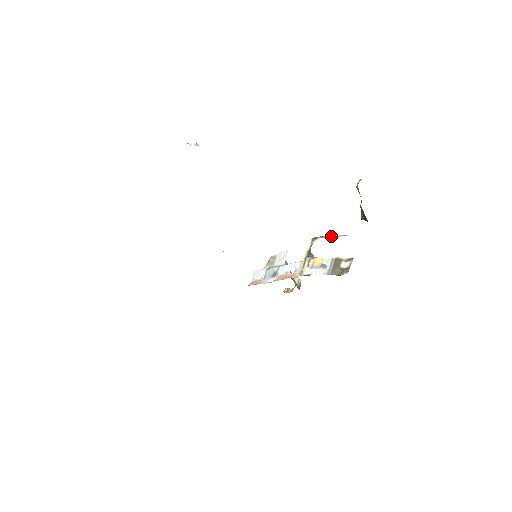
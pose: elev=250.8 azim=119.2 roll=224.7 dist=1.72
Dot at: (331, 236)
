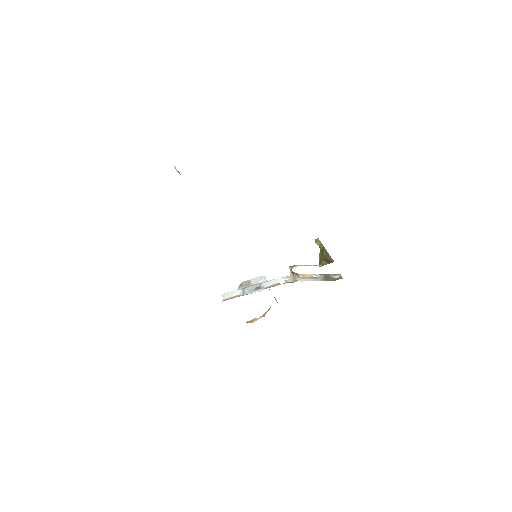
Dot at: (308, 265)
